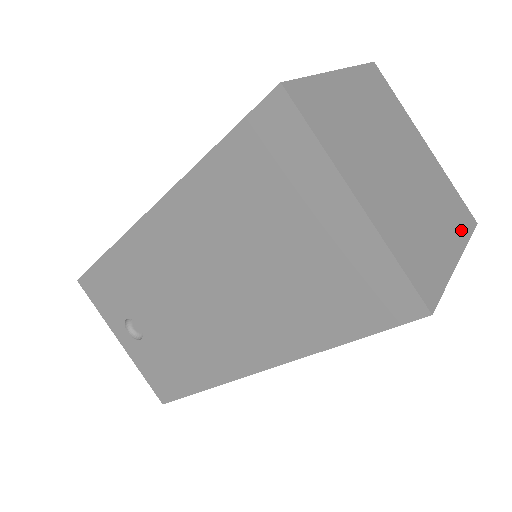
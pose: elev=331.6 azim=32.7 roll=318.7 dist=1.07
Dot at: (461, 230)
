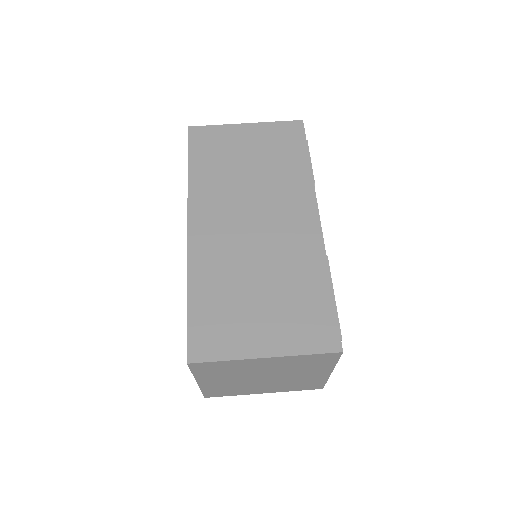
Dot at: (292, 389)
